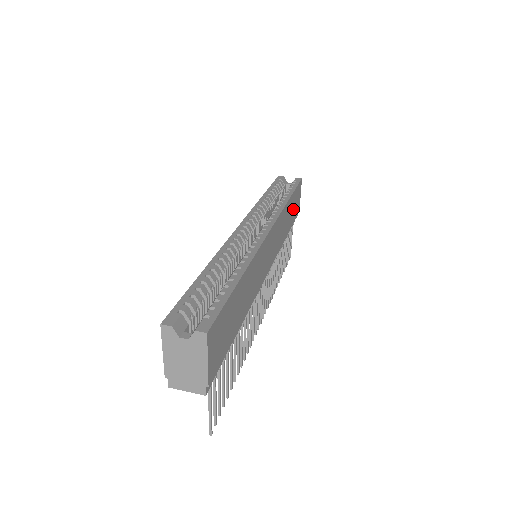
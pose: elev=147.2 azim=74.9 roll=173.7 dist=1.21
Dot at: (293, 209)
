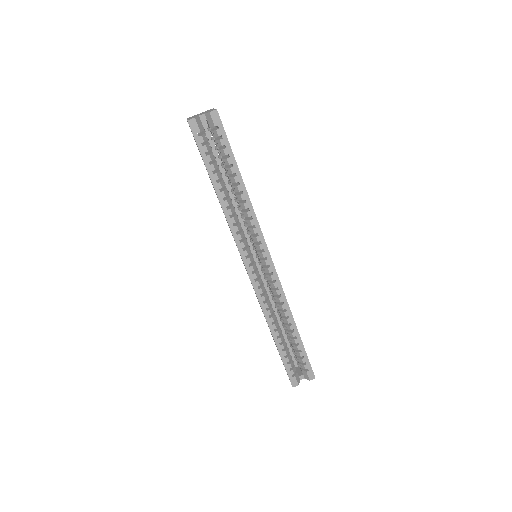
Dot at: occluded
